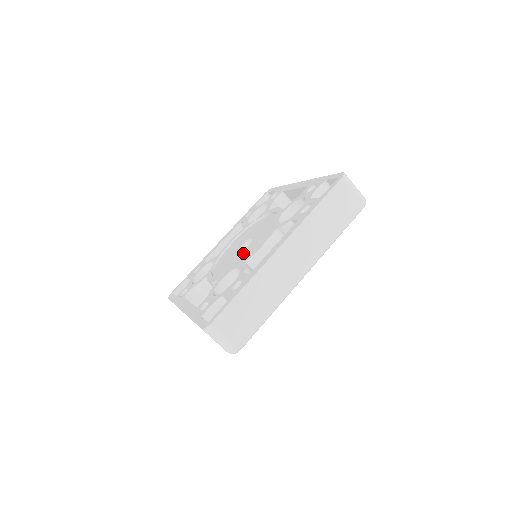
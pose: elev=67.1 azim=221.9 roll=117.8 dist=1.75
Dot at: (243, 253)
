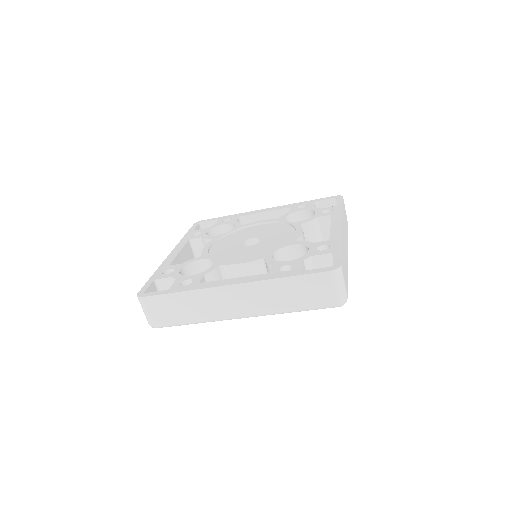
Dot at: (239, 249)
